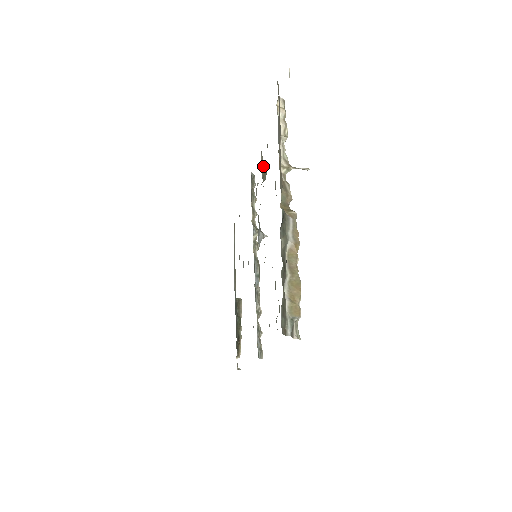
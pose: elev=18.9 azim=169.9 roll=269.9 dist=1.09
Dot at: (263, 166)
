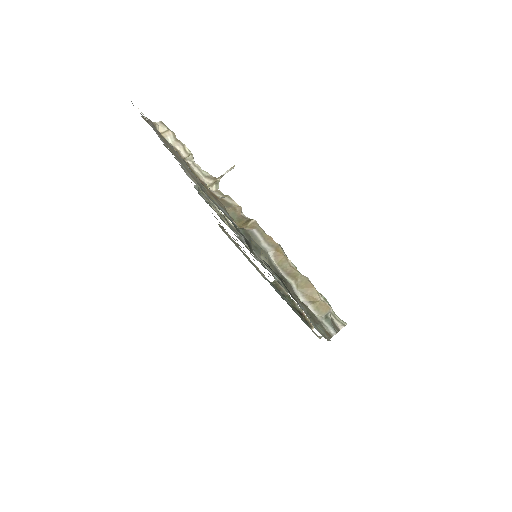
Dot at: occluded
